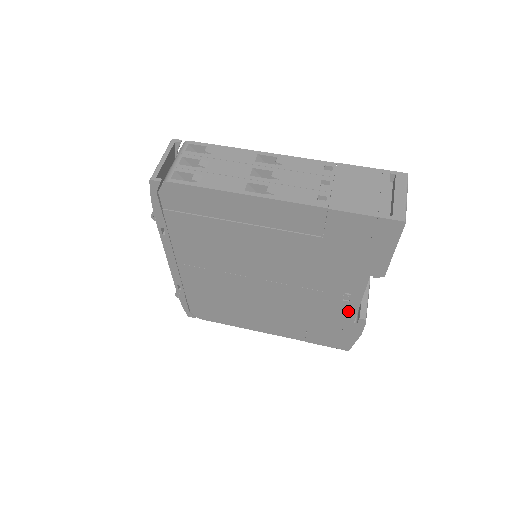
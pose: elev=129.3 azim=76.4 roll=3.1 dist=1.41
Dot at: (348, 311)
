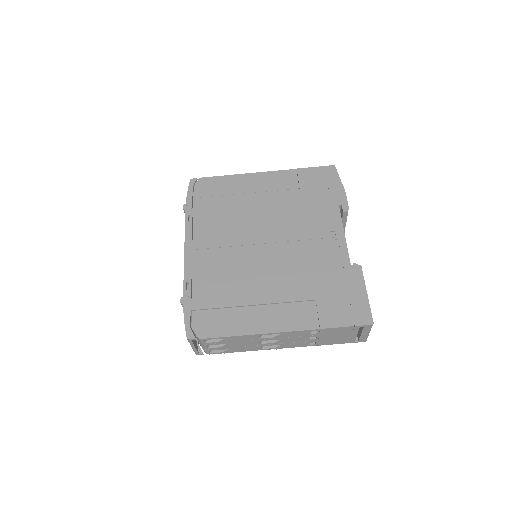
Dot at: occluded
